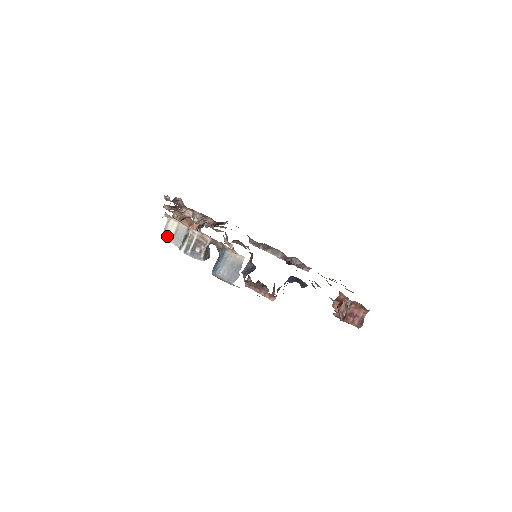
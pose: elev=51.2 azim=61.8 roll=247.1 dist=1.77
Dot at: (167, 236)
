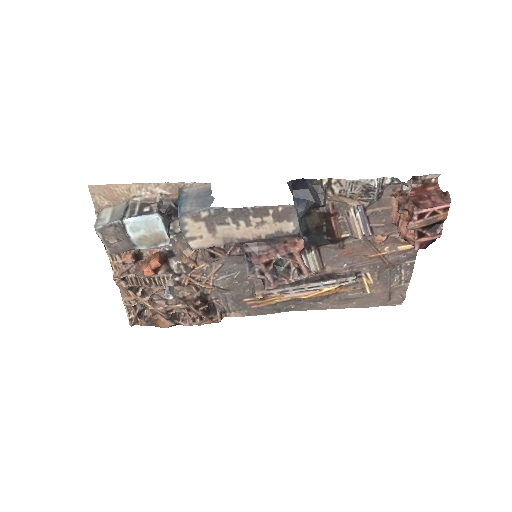
Dot at: (102, 222)
